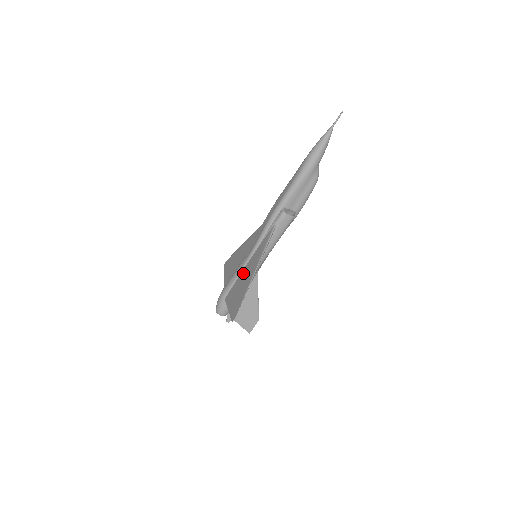
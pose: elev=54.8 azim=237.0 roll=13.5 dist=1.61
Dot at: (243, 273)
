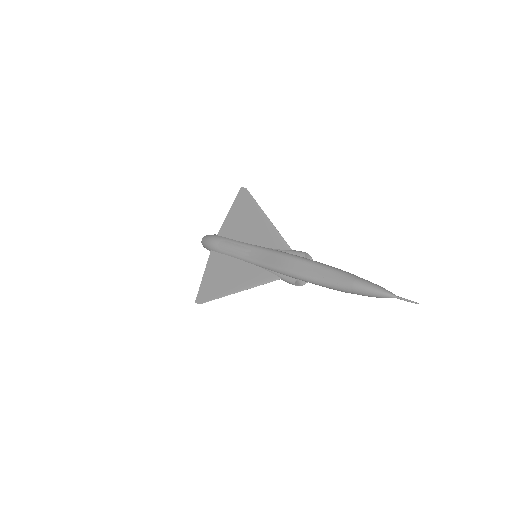
Dot at: (233, 264)
